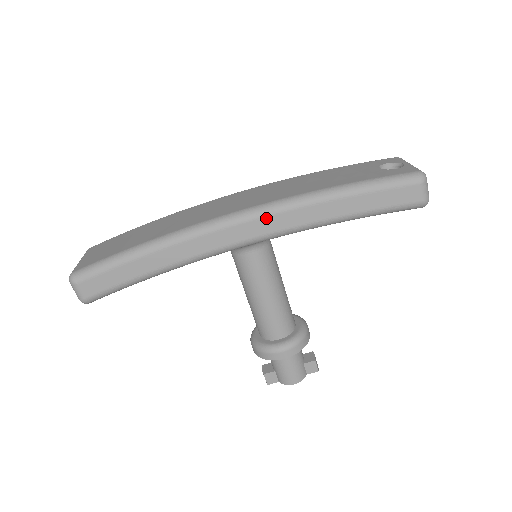
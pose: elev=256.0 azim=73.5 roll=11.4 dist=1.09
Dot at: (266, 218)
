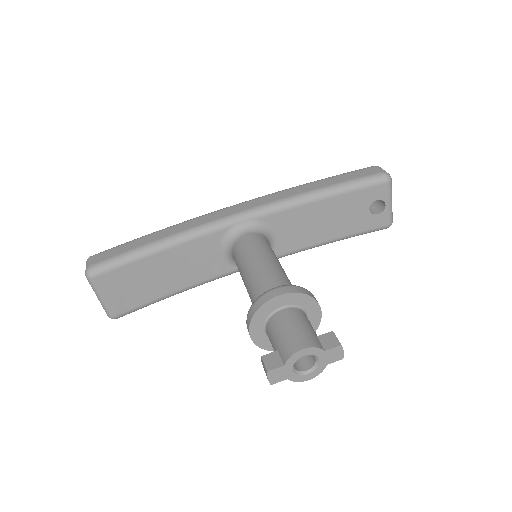
Dot at: (256, 200)
